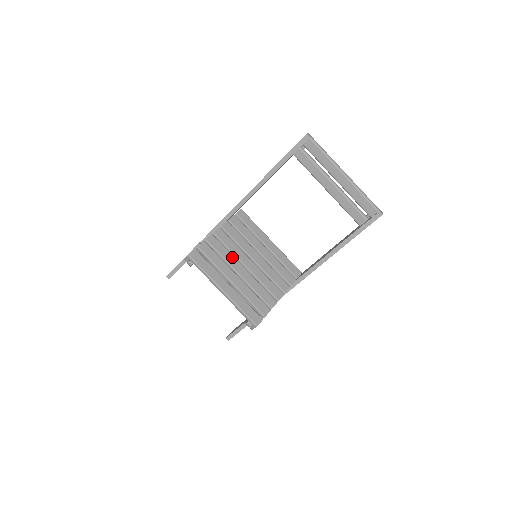
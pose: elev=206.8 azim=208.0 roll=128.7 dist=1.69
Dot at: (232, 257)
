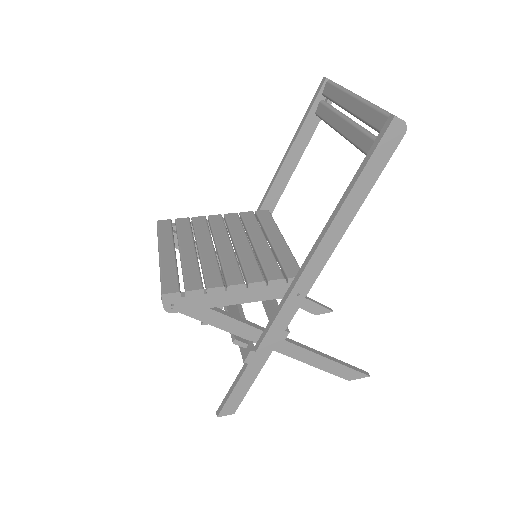
Dot at: (208, 235)
